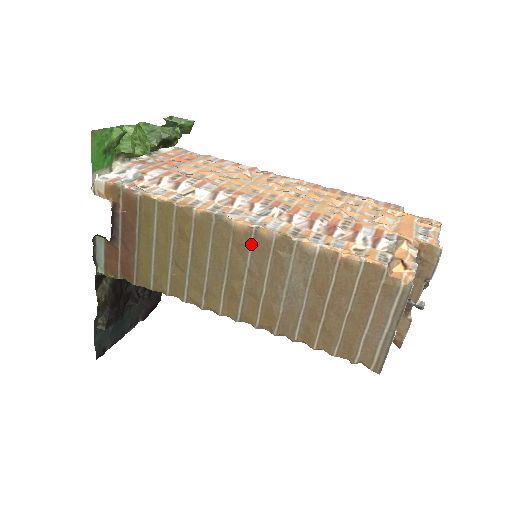
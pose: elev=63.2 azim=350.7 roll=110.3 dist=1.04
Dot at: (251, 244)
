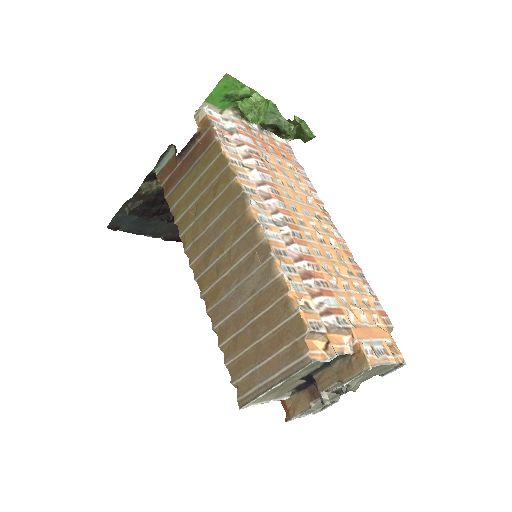
Dot at: (246, 233)
